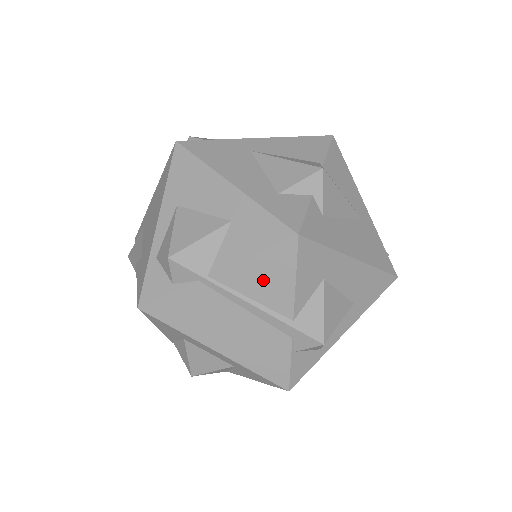
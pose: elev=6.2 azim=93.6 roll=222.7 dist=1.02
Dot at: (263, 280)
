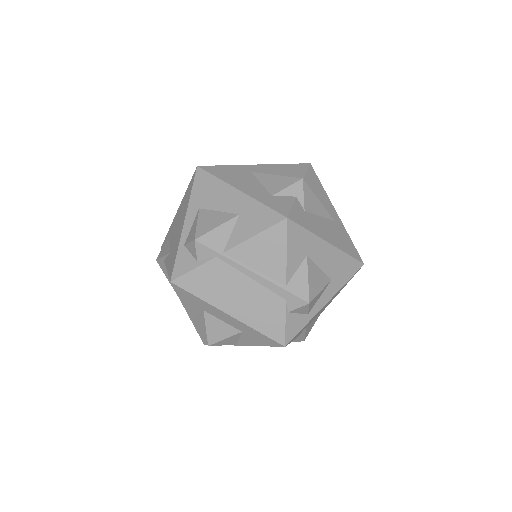
Dot at: (263, 254)
